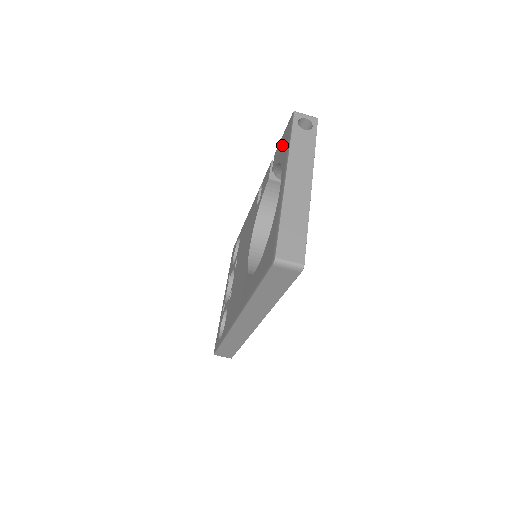
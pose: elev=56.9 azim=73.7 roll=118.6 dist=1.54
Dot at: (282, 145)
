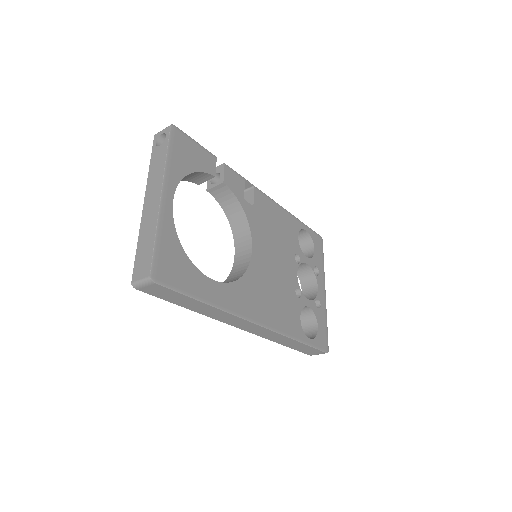
Dot at: occluded
